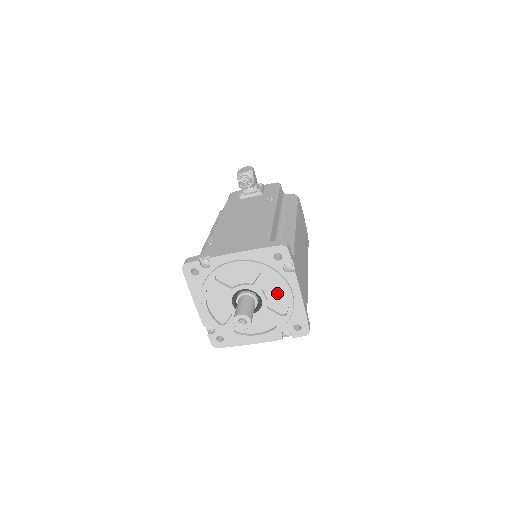
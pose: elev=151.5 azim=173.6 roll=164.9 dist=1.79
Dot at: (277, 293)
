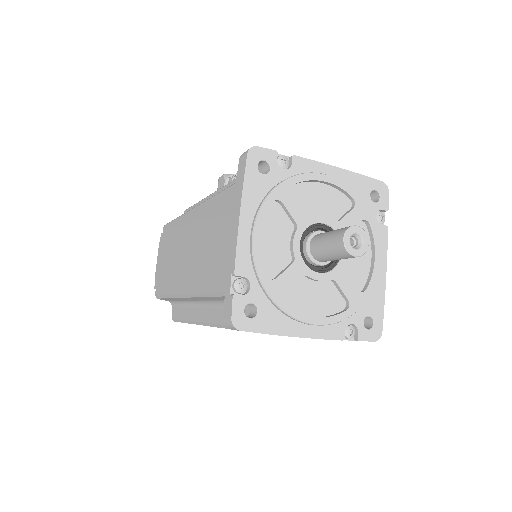
Dot at: occluded
